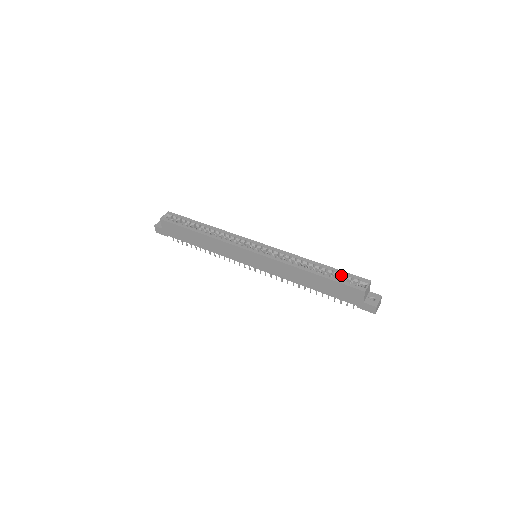
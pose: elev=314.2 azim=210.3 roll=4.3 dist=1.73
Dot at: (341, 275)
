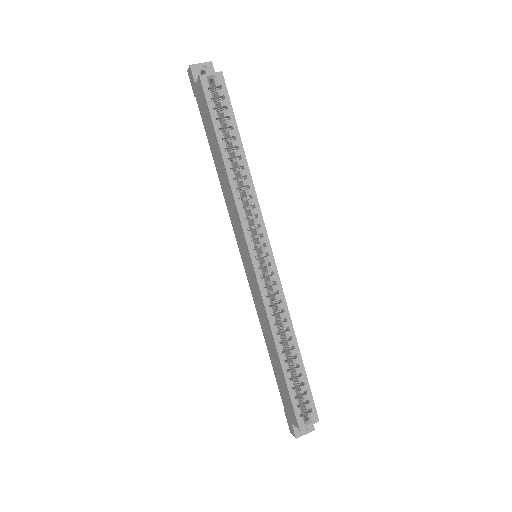
Dot at: (302, 387)
